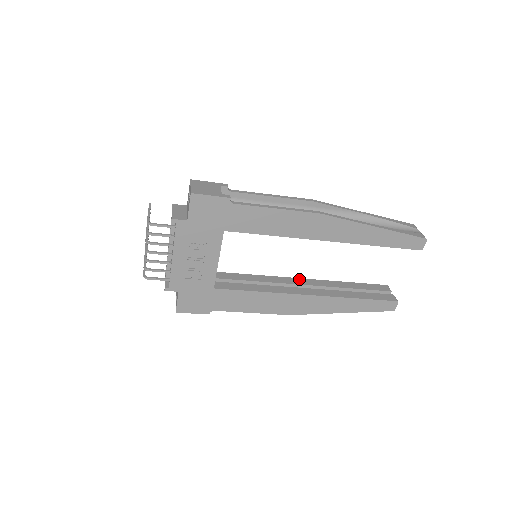
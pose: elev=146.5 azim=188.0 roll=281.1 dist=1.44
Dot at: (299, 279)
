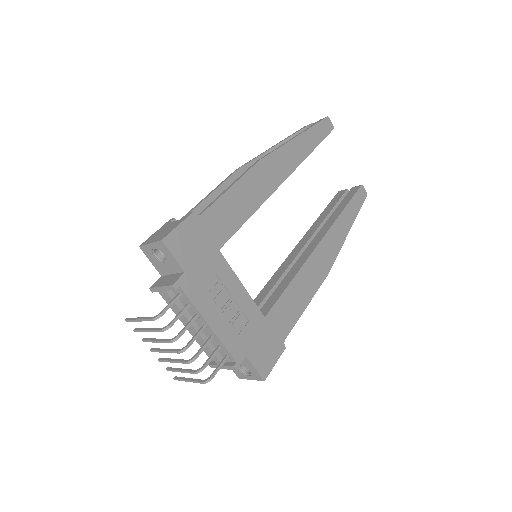
Dot at: (295, 249)
